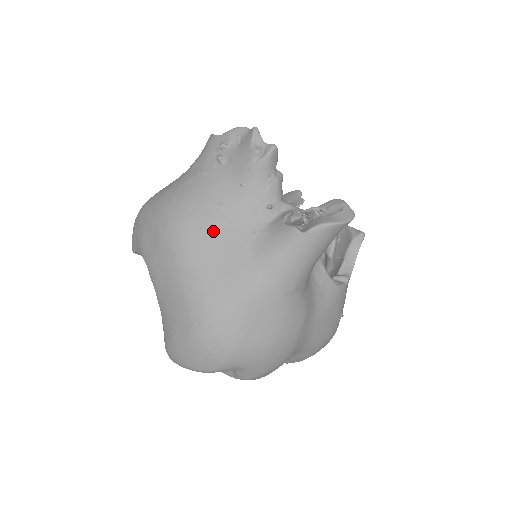
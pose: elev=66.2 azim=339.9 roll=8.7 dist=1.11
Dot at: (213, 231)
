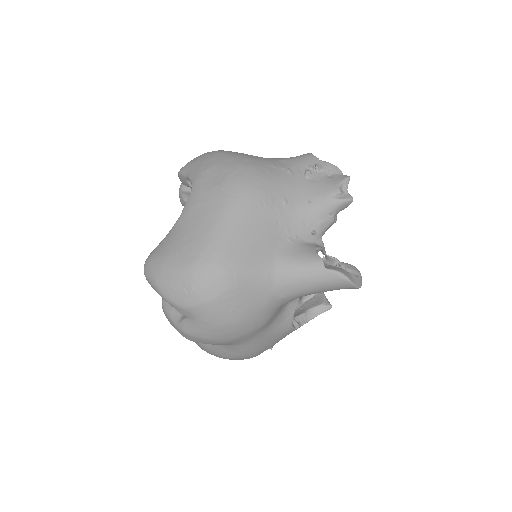
Dot at: (267, 212)
